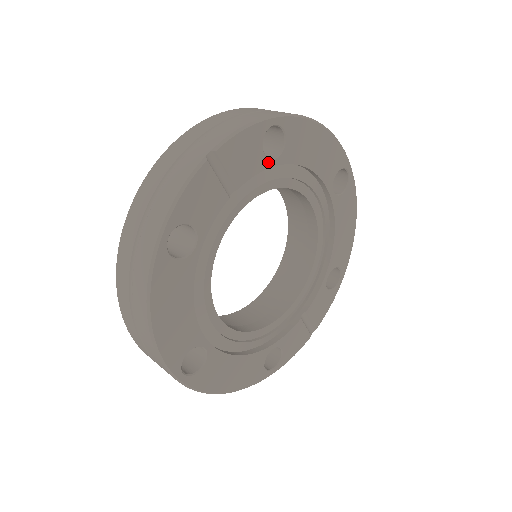
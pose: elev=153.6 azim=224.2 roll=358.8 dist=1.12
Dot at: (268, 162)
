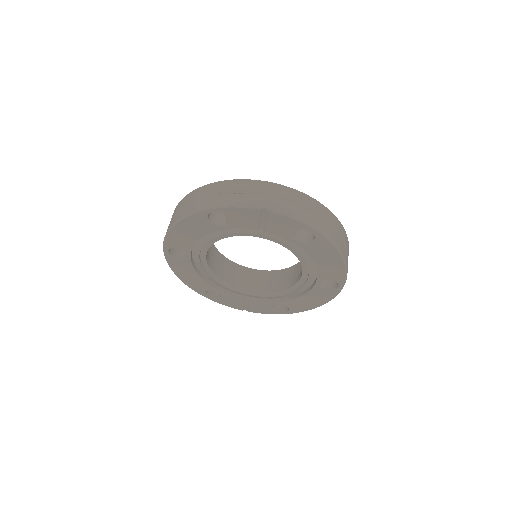
Dot at: (293, 239)
